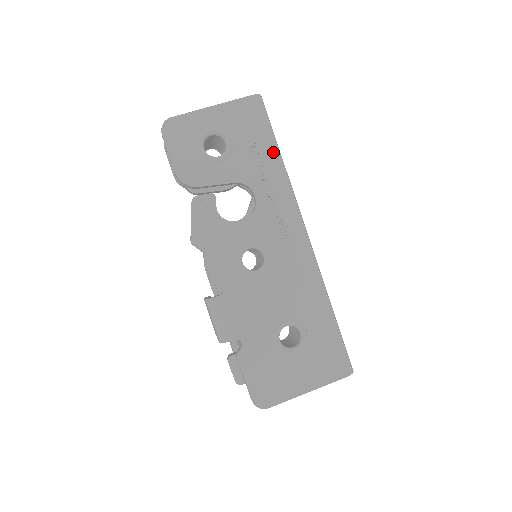
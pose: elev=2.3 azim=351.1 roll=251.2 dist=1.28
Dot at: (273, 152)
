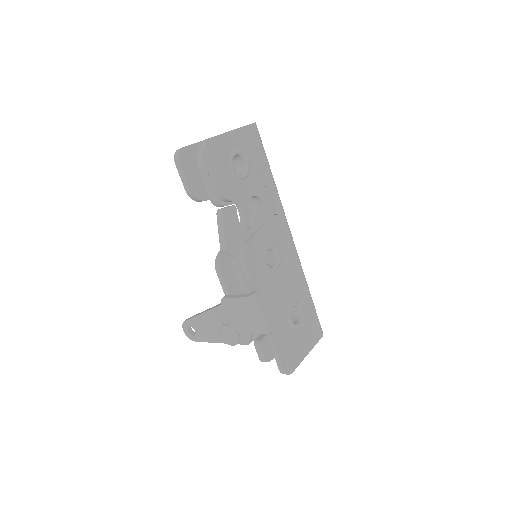
Dot at: (270, 171)
